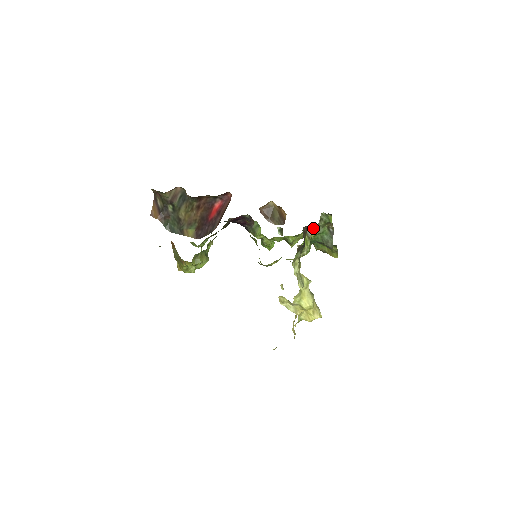
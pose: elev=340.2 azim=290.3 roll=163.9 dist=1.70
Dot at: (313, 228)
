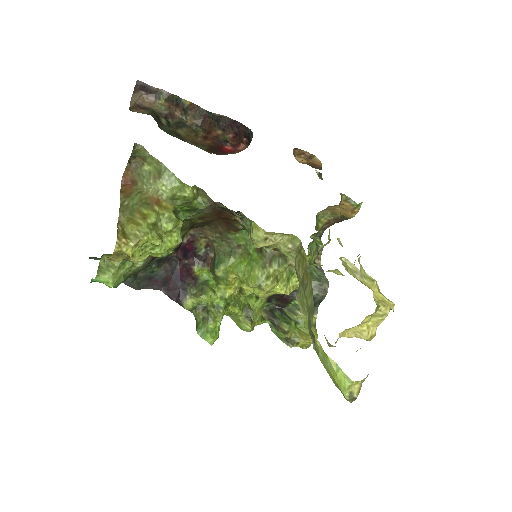
Dot at: (318, 231)
